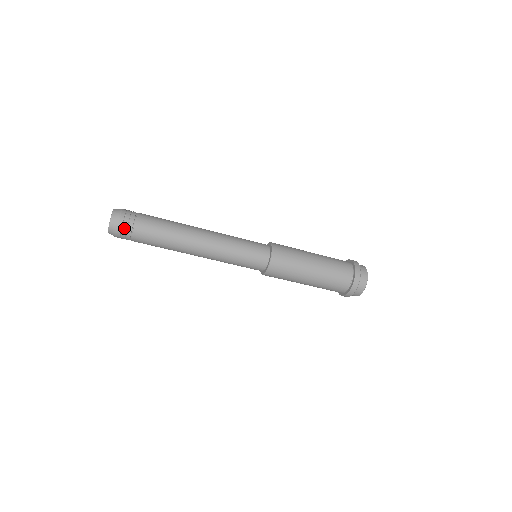
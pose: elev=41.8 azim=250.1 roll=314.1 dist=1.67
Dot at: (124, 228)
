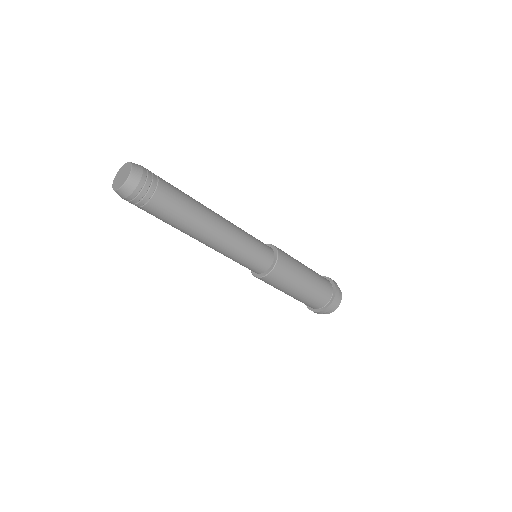
Dot at: (144, 190)
